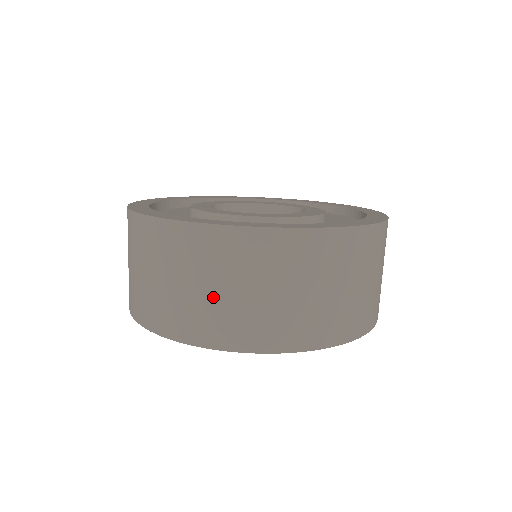
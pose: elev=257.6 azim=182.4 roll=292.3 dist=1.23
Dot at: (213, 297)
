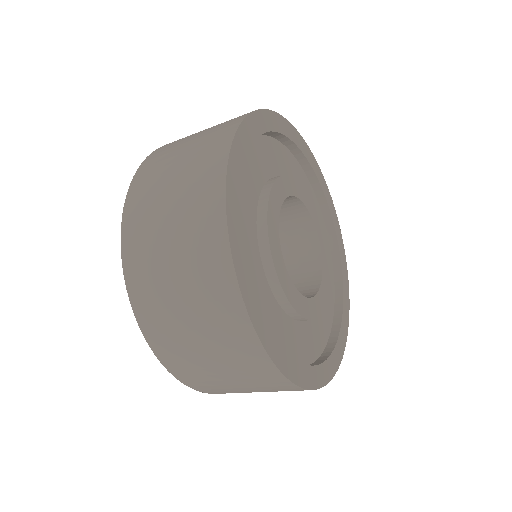
Dot at: (240, 390)
